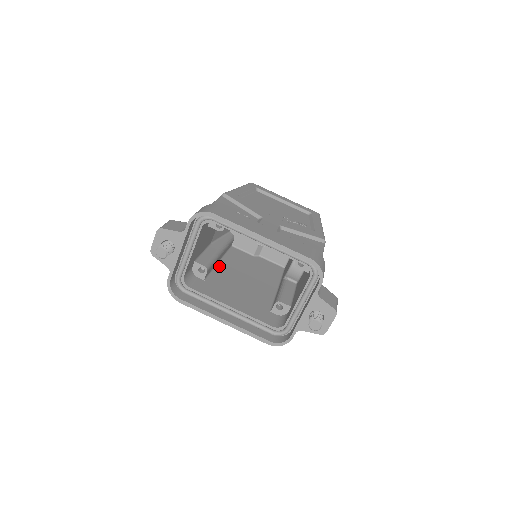
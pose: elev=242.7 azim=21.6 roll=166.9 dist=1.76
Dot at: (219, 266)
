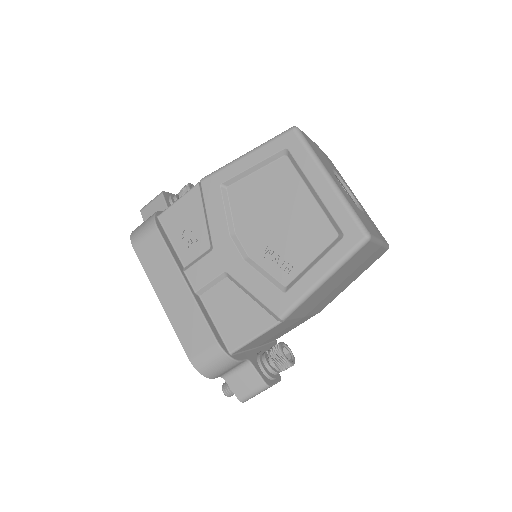
Dot at: occluded
